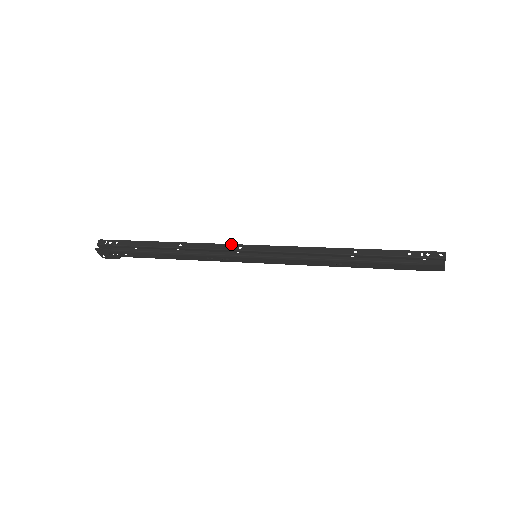
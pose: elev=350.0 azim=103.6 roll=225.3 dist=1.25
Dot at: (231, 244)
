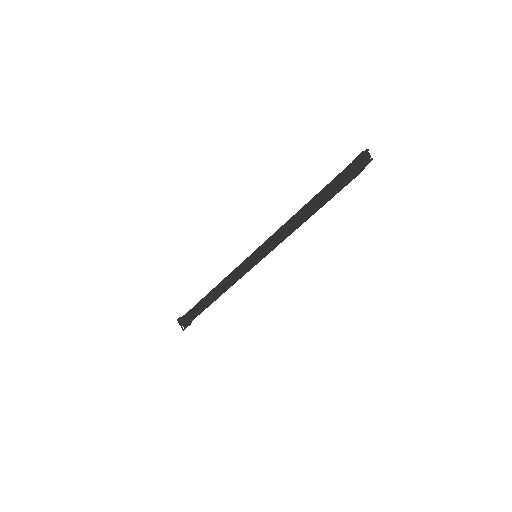
Dot at: occluded
